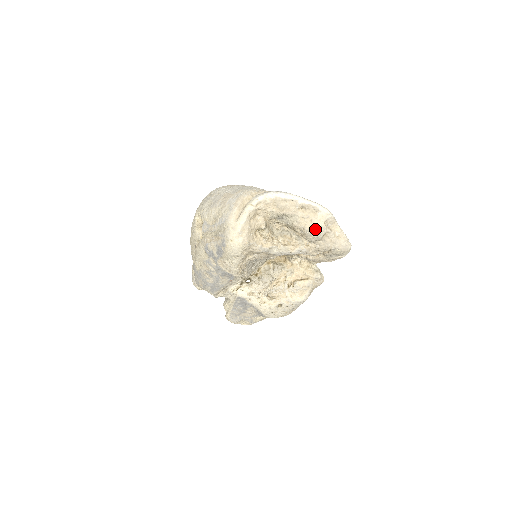
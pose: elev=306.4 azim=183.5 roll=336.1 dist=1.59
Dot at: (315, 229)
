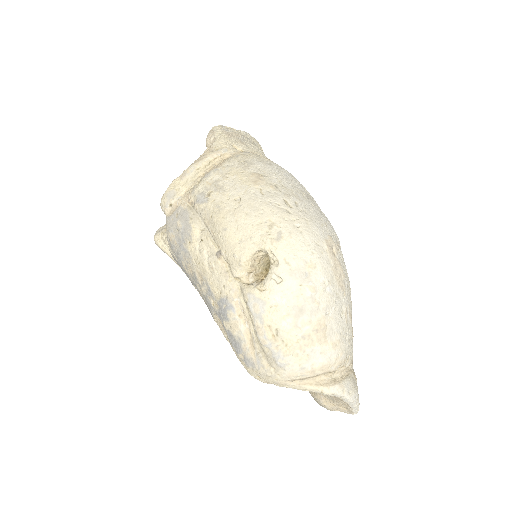
Dot at: (325, 407)
